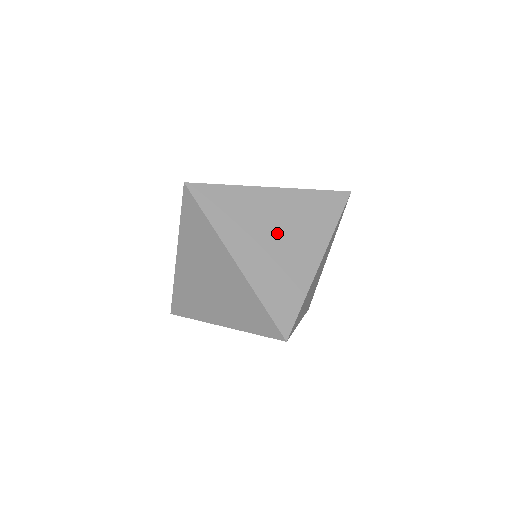
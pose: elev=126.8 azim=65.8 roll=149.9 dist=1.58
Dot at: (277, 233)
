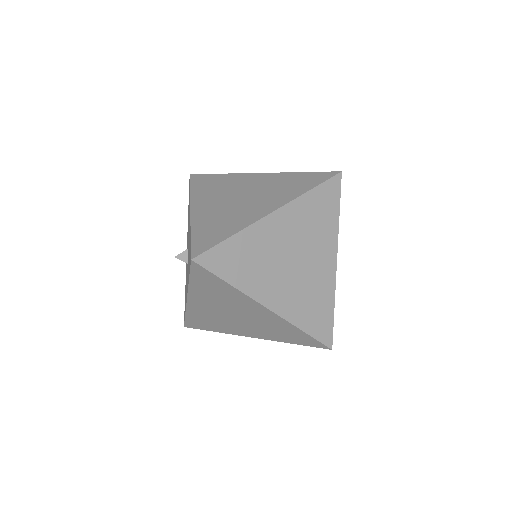
Dot at: occluded
